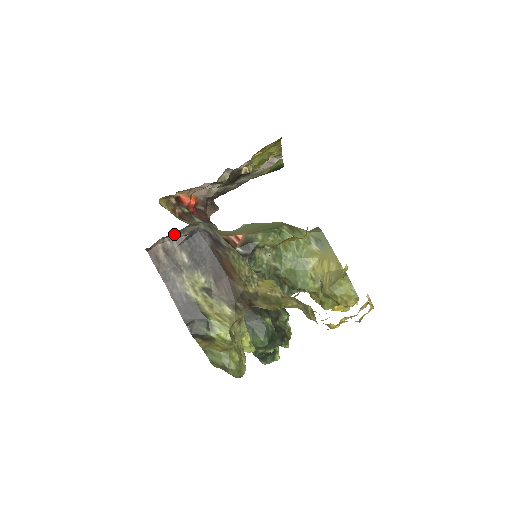
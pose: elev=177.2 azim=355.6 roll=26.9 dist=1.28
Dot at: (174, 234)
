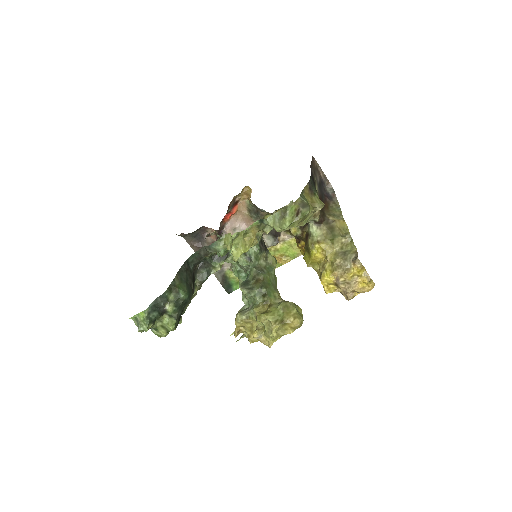
Dot at: (322, 172)
